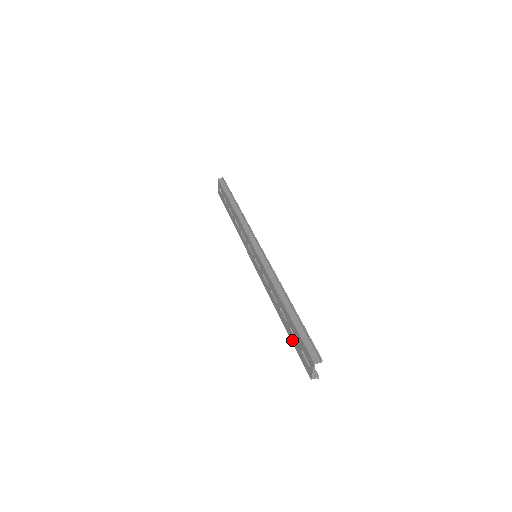
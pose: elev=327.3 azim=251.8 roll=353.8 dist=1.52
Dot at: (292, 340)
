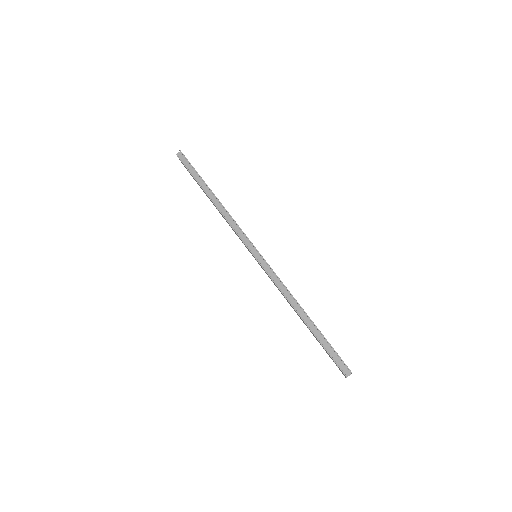
Dot at: occluded
